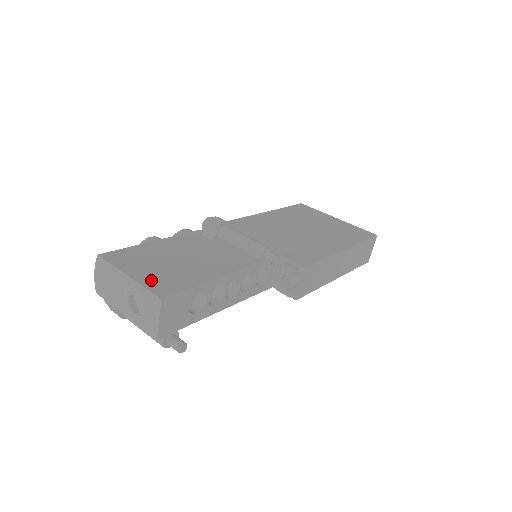
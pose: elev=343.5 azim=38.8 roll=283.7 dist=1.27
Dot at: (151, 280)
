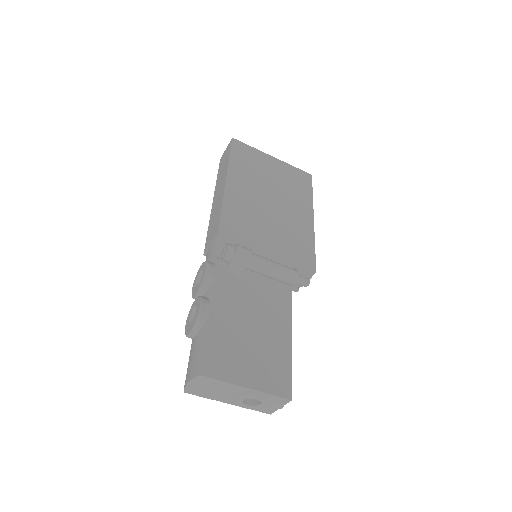
Dot at: (266, 380)
